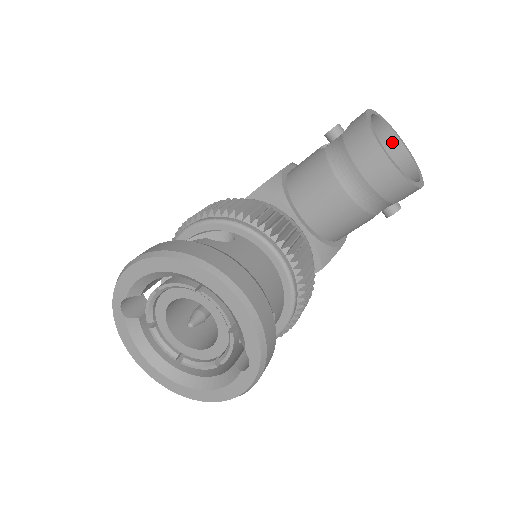
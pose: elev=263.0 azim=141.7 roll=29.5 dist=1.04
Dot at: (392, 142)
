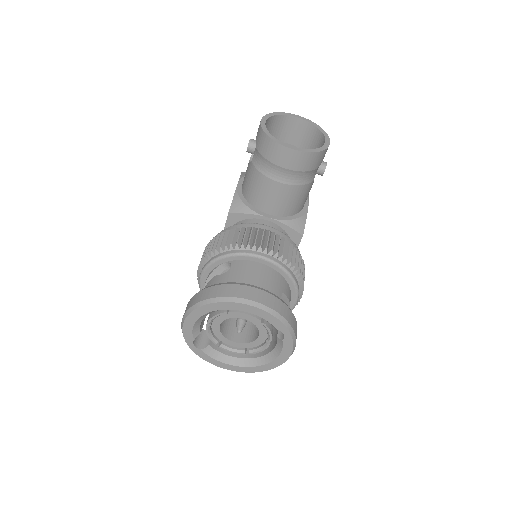
Dot at: (294, 122)
